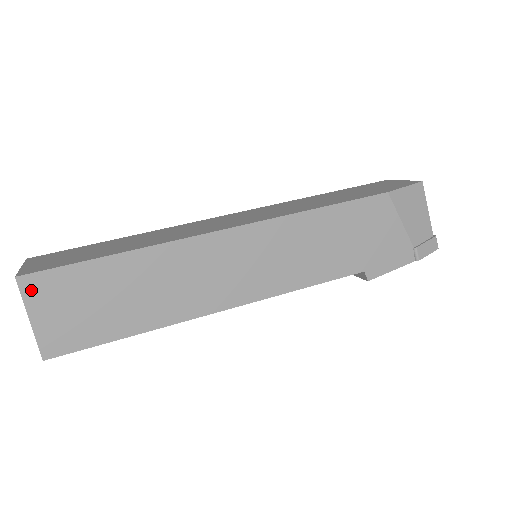
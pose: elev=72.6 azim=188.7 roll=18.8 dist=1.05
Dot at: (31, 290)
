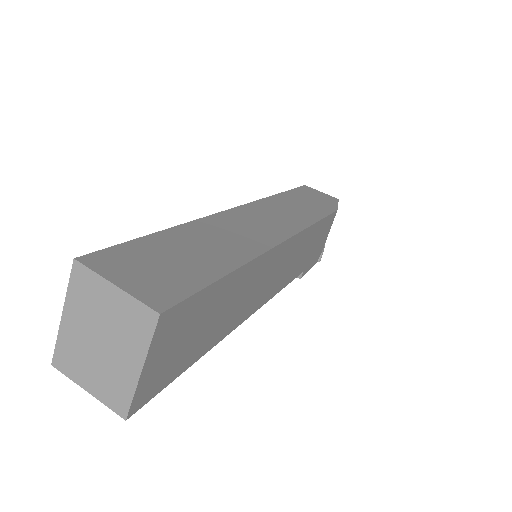
Dot at: (163, 329)
